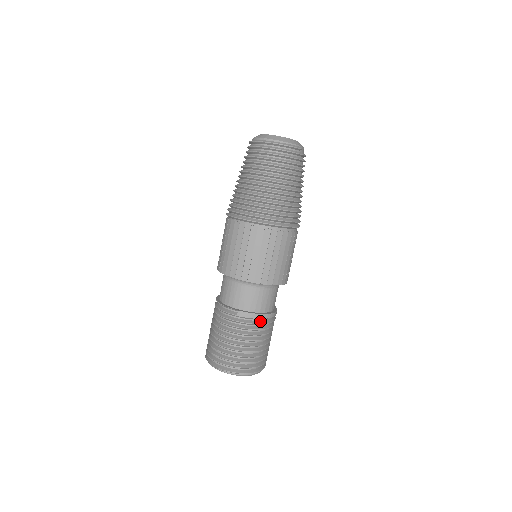
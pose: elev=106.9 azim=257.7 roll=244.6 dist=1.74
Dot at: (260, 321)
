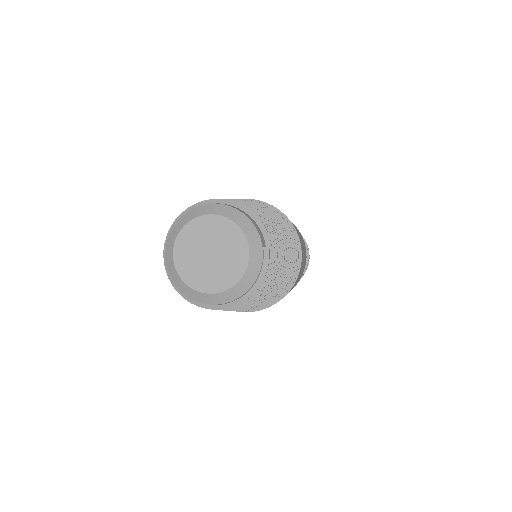
Dot at: occluded
